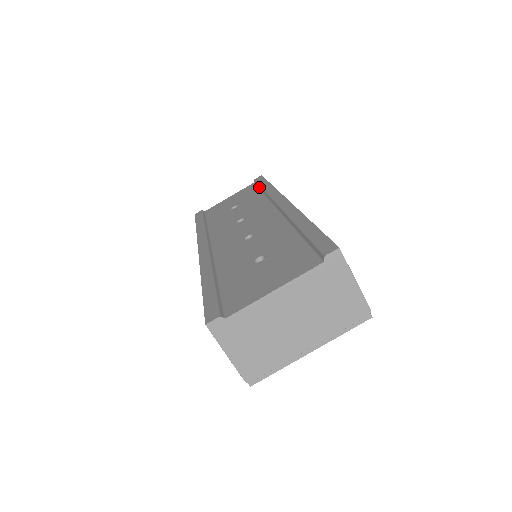
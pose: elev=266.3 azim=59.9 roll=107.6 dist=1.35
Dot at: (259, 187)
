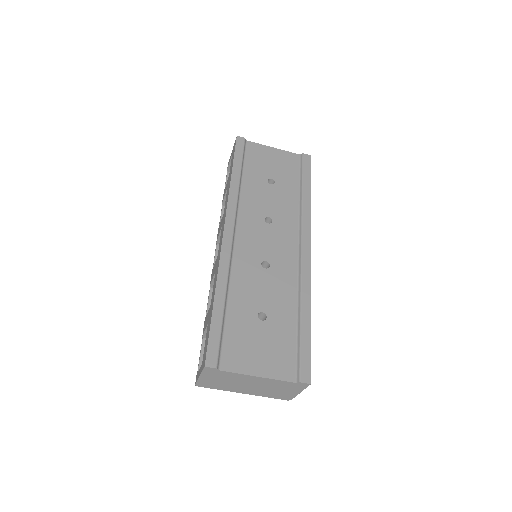
Dot at: (301, 177)
